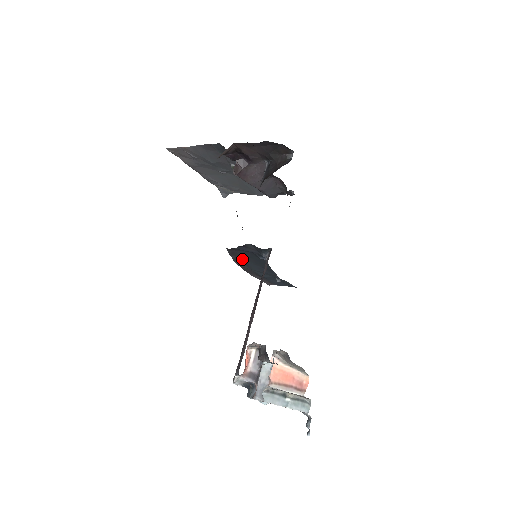
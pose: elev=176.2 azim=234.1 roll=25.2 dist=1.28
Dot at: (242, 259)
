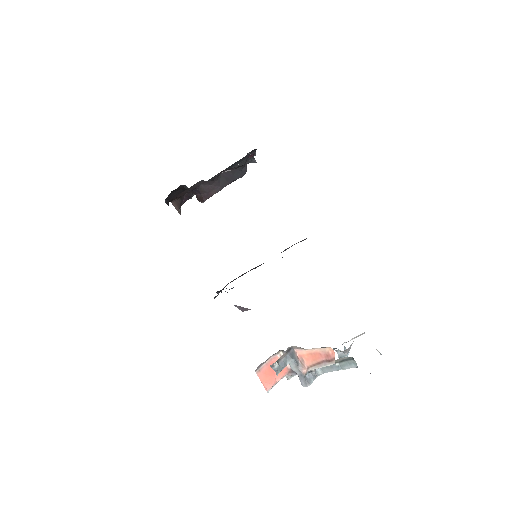
Dot at: occluded
